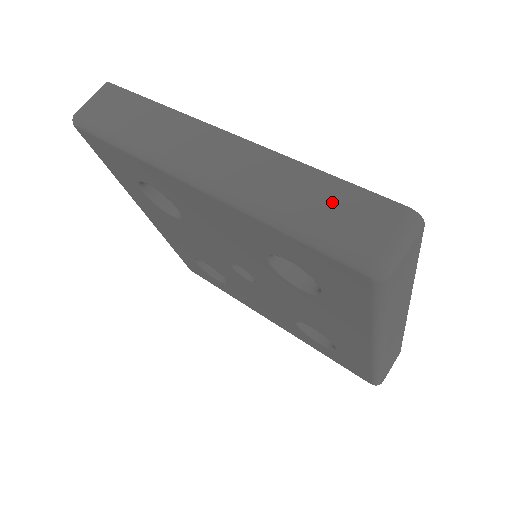
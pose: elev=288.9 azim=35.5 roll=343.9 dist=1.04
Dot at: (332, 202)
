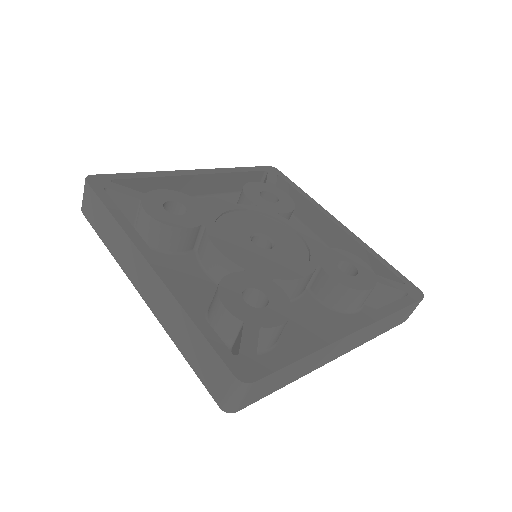
Dot at: (199, 352)
